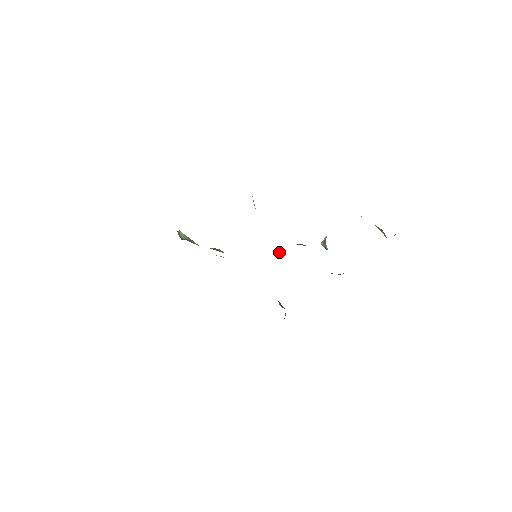
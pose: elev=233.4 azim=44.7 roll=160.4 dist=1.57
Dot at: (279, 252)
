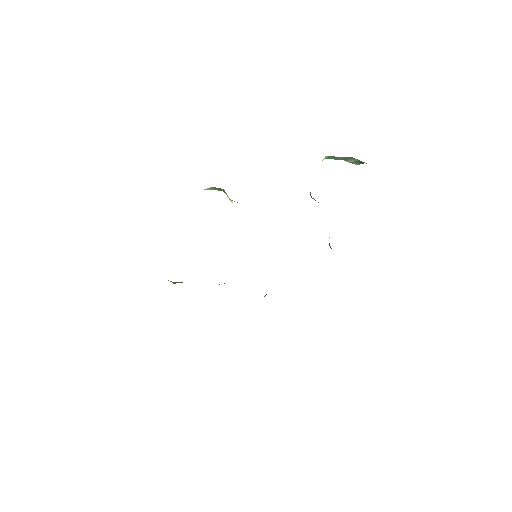
Dot at: occluded
